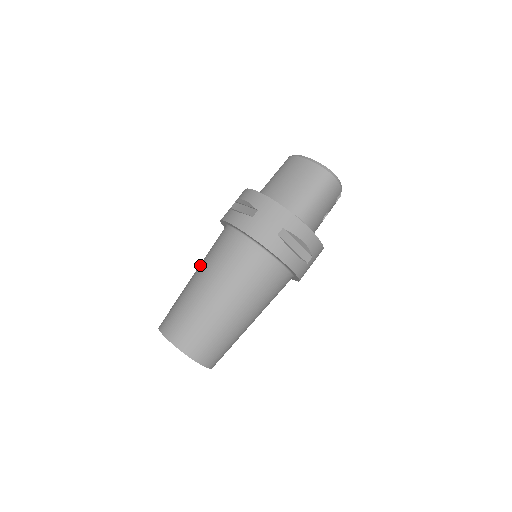
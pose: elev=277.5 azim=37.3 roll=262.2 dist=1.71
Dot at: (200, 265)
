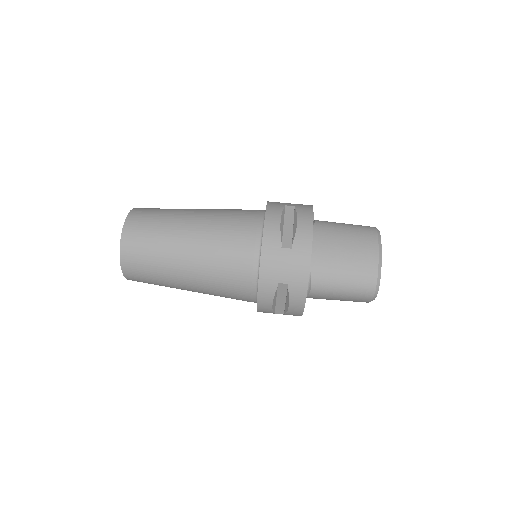
Dot at: (211, 214)
